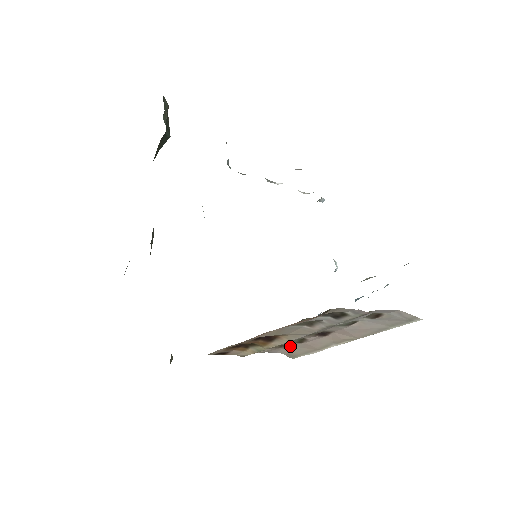
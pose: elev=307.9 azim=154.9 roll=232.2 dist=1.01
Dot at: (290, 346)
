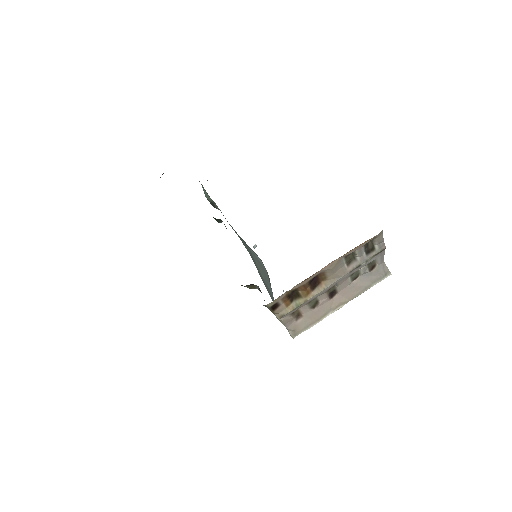
Dot at: (301, 316)
